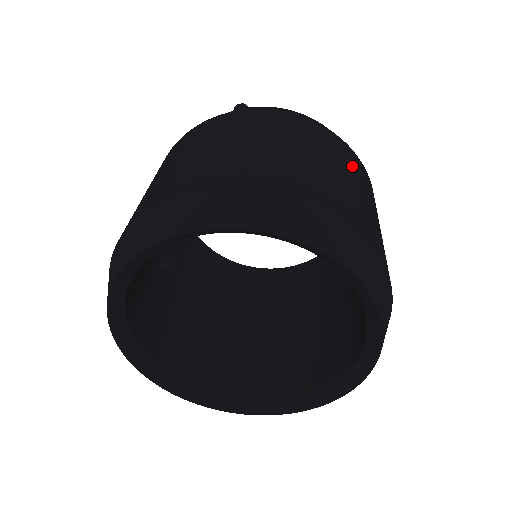
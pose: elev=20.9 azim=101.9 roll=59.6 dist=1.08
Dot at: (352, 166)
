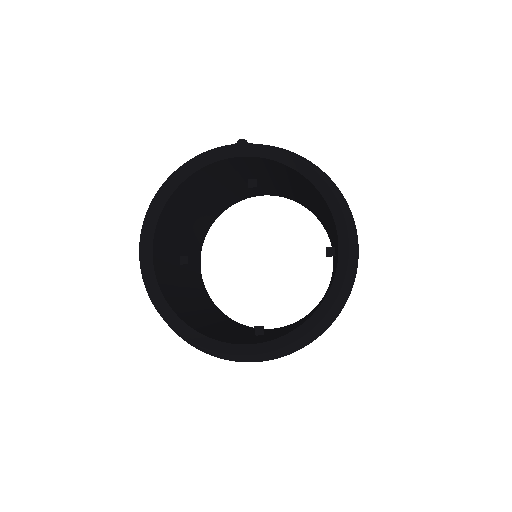
Dot at: occluded
